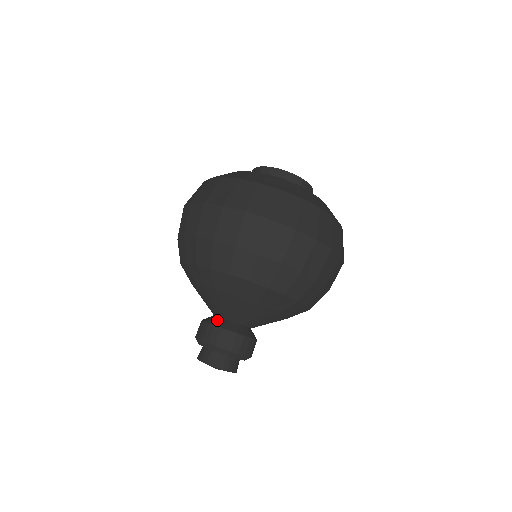
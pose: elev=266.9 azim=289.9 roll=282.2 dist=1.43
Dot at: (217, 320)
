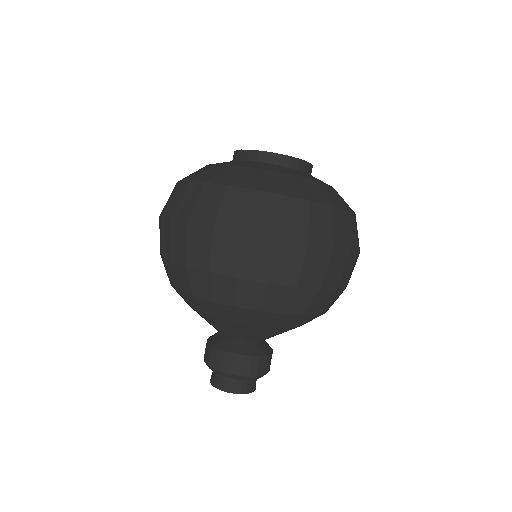
Dot at: (220, 340)
